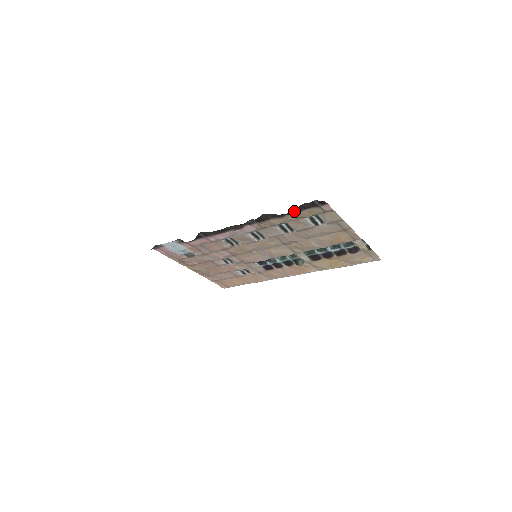
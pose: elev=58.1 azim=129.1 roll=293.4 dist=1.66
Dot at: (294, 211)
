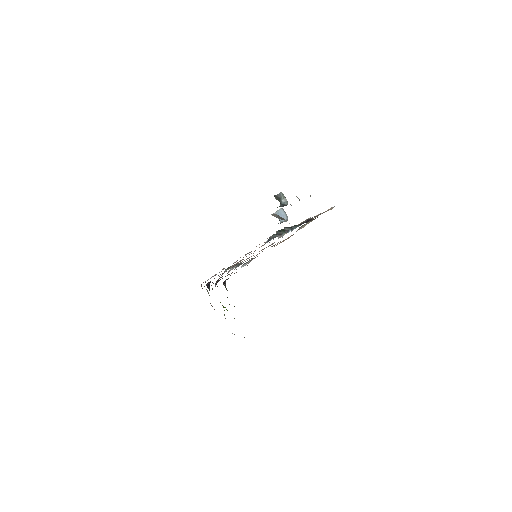
Dot at: occluded
